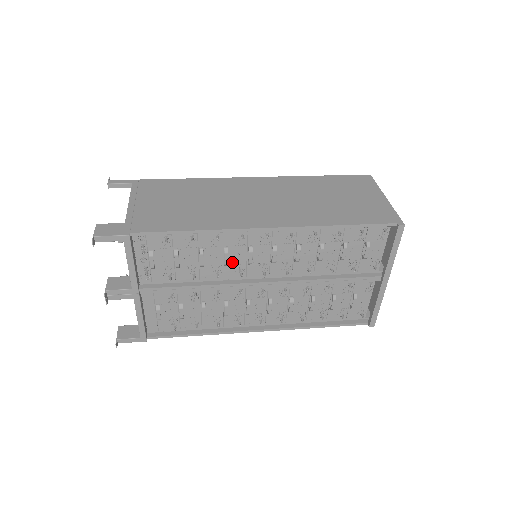
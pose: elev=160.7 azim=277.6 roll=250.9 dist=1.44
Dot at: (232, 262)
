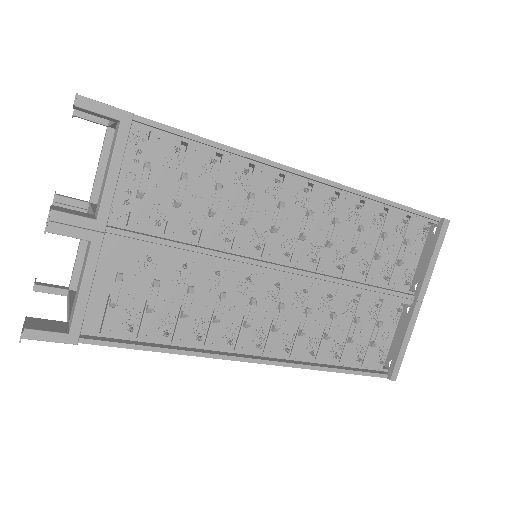
Dot at: (251, 223)
